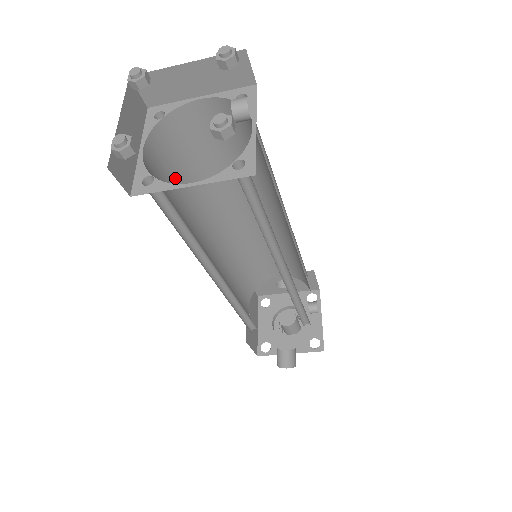
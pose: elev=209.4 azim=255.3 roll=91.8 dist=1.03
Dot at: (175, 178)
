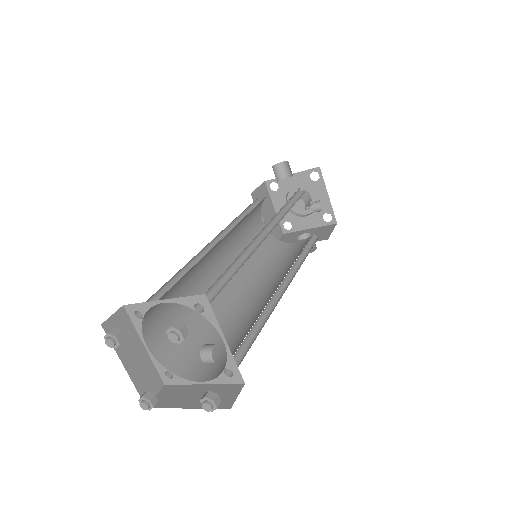
Dot at: (172, 304)
